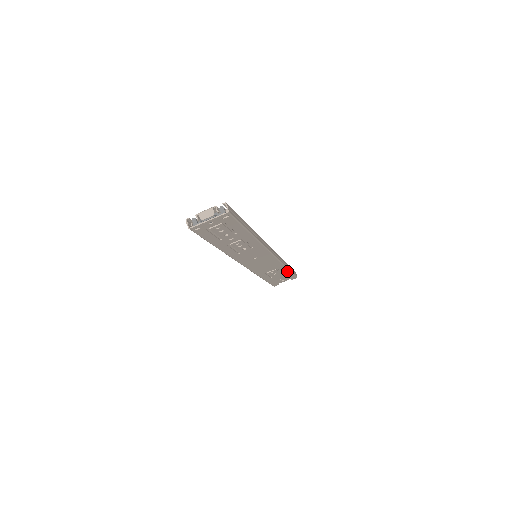
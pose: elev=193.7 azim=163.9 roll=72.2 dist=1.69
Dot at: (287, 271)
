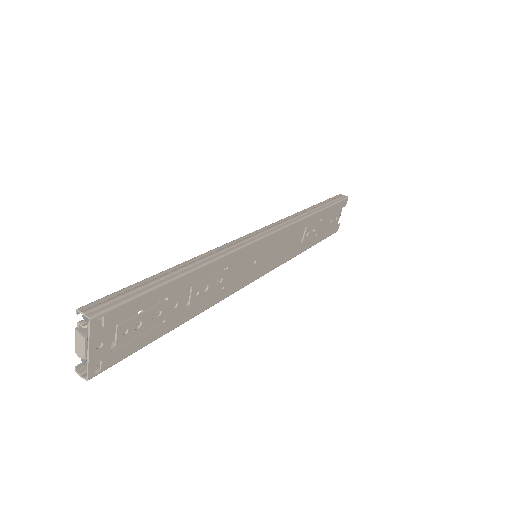
Dot at: (323, 212)
